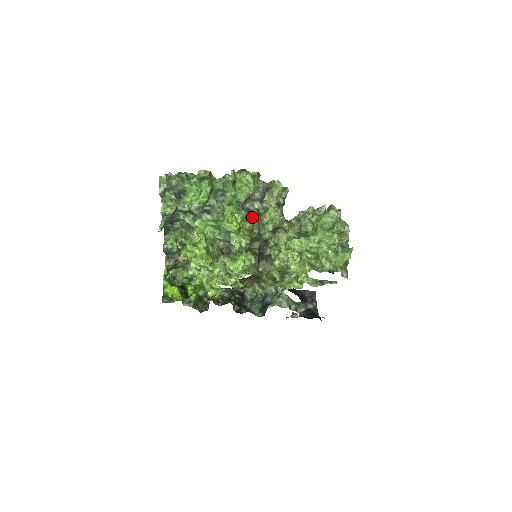
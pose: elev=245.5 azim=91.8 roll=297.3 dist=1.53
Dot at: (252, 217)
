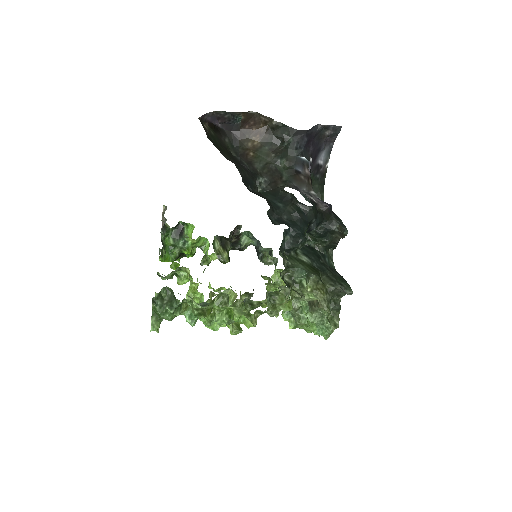
Dot at: occluded
